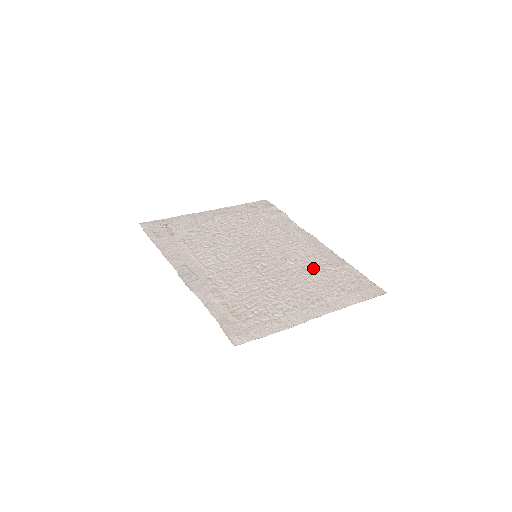
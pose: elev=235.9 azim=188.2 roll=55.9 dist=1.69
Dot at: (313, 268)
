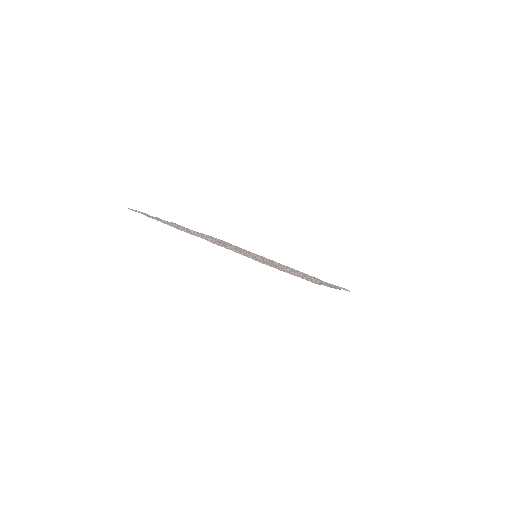
Dot at: occluded
